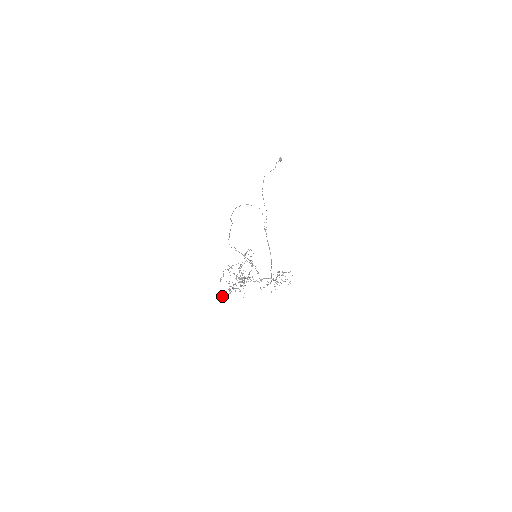
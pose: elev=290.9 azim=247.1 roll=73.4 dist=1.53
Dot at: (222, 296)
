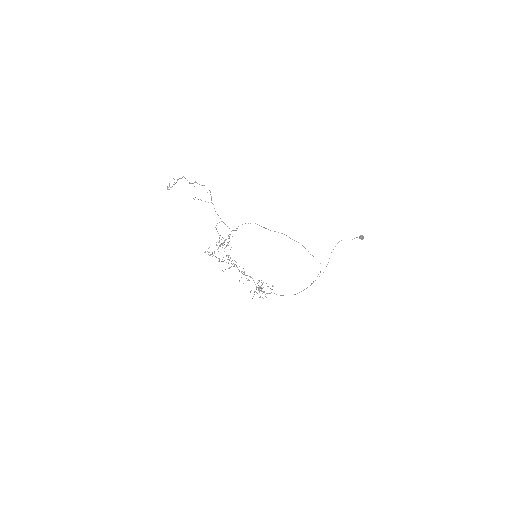
Dot at: (204, 252)
